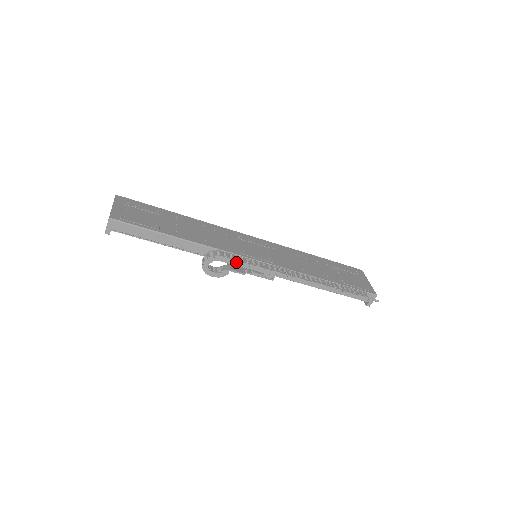
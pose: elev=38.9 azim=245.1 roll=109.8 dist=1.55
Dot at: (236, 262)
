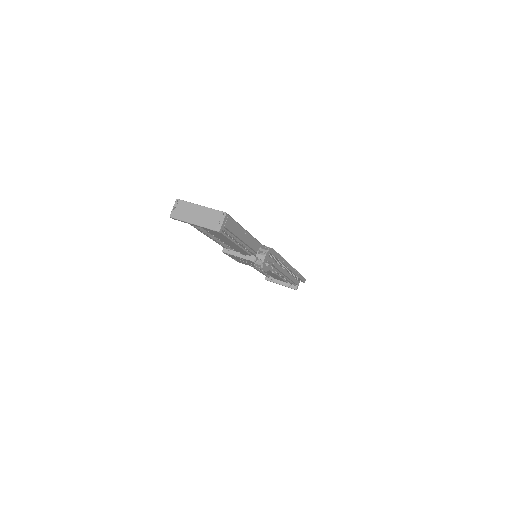
Dot at: (276, 254)
